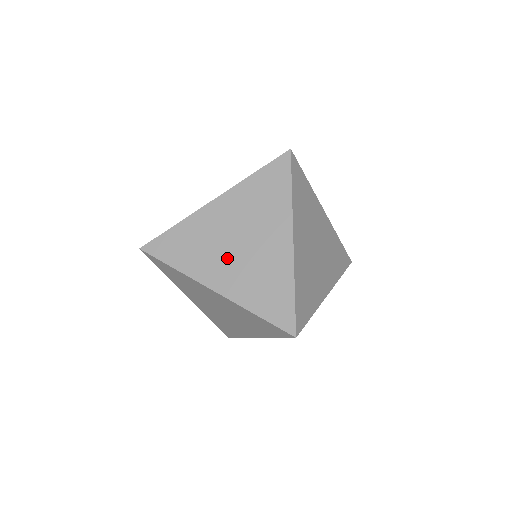
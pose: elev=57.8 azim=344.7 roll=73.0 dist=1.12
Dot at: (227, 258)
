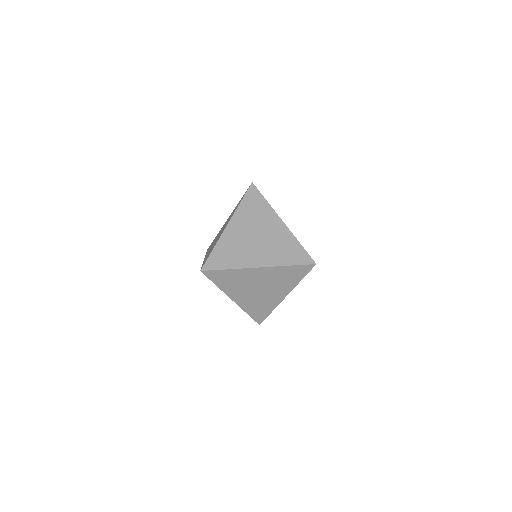
Dot at: (255, 248)
